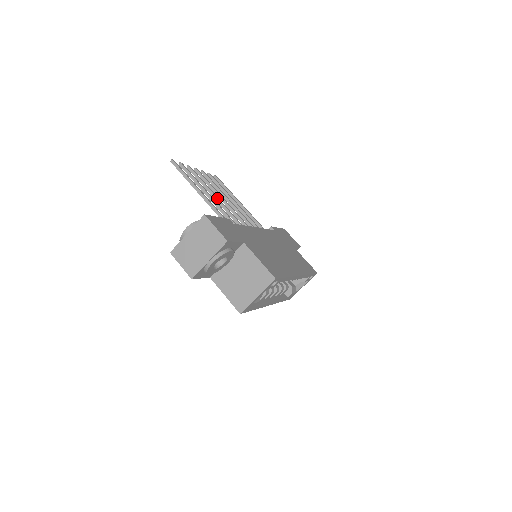
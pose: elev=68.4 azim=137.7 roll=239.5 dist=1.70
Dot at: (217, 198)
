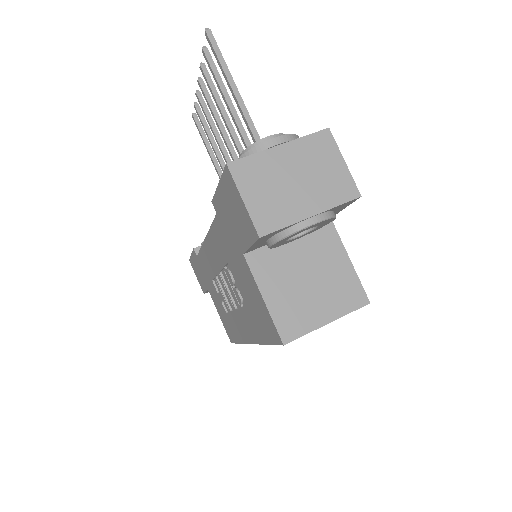
Dot at: (237, 137)
